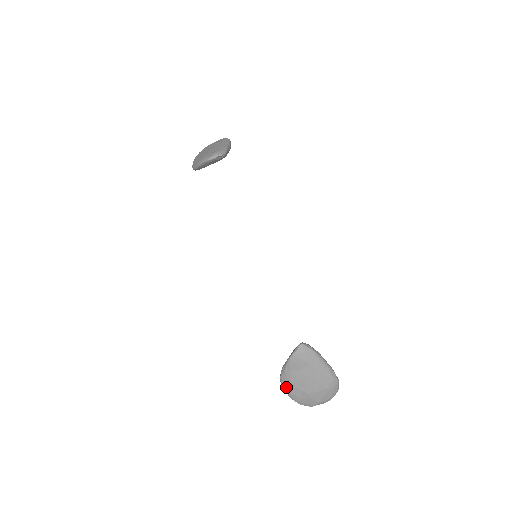
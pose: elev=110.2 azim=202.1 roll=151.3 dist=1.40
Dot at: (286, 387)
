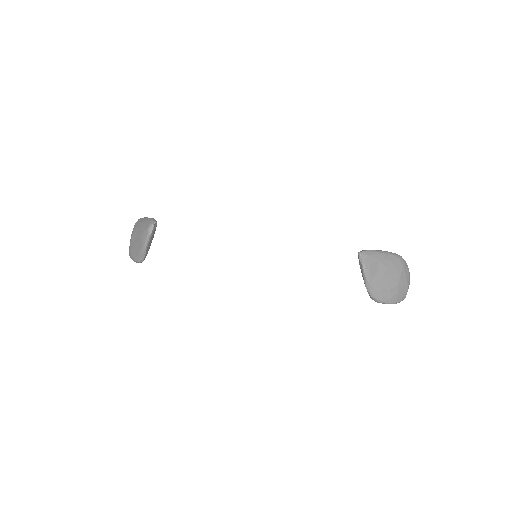
Dot at: (381, 298)
